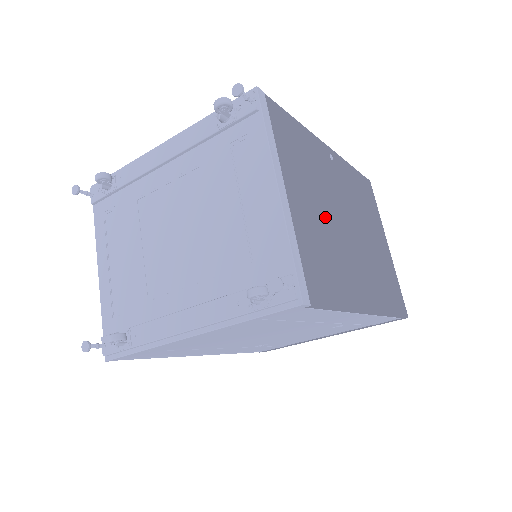
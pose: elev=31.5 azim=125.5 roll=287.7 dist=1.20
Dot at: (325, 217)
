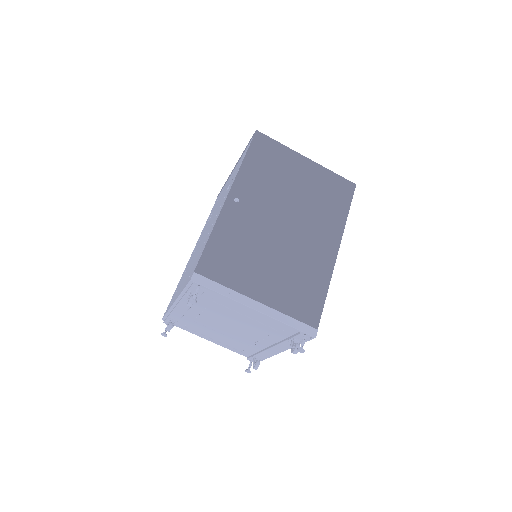
Dot at: (277, 260)
